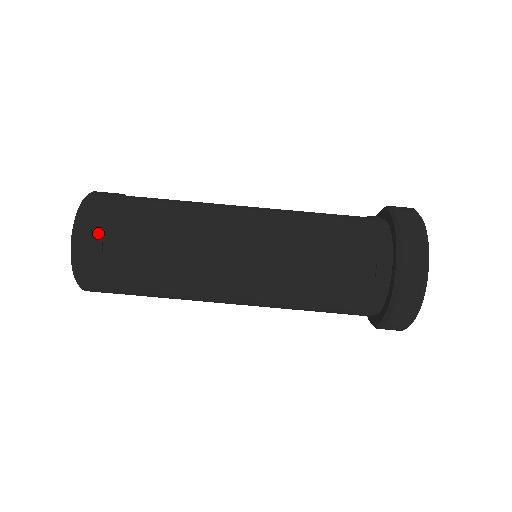
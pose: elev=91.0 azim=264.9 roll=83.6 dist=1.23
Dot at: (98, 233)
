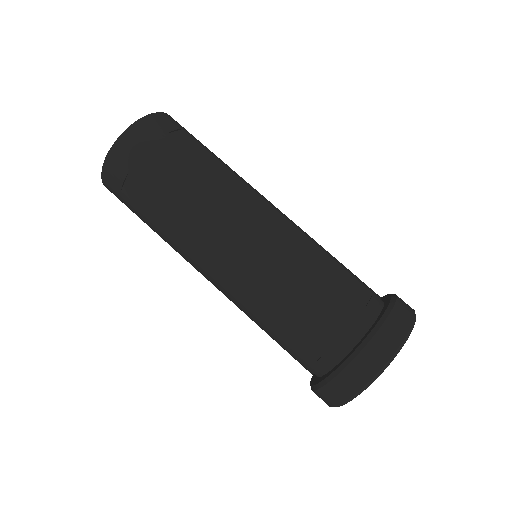
Dot at: (179, 126)
